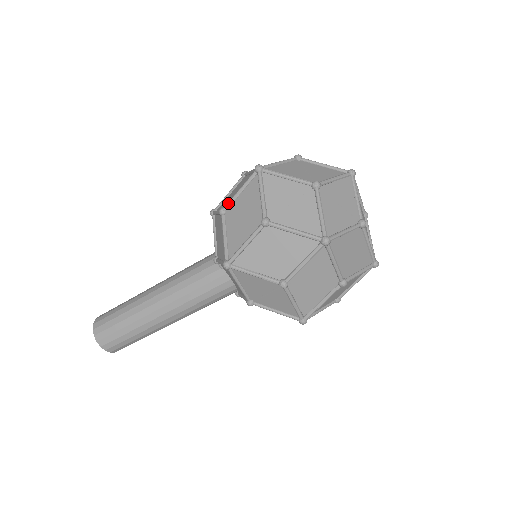
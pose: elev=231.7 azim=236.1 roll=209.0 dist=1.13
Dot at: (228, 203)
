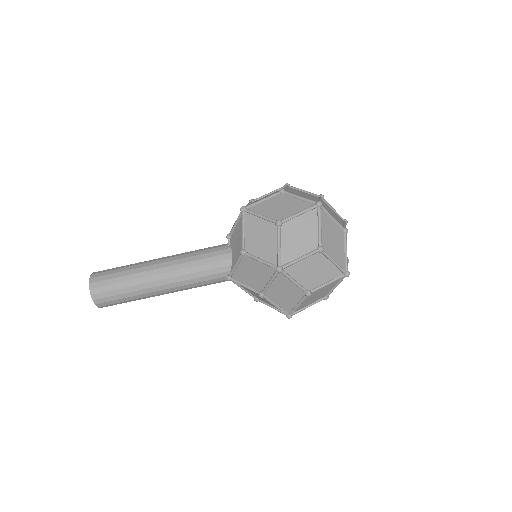
Dot at: occluded
